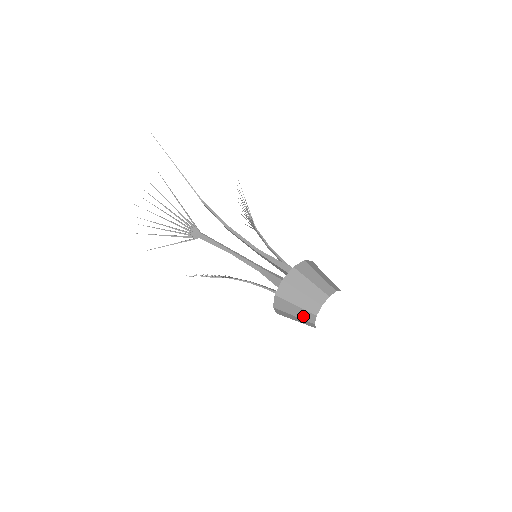
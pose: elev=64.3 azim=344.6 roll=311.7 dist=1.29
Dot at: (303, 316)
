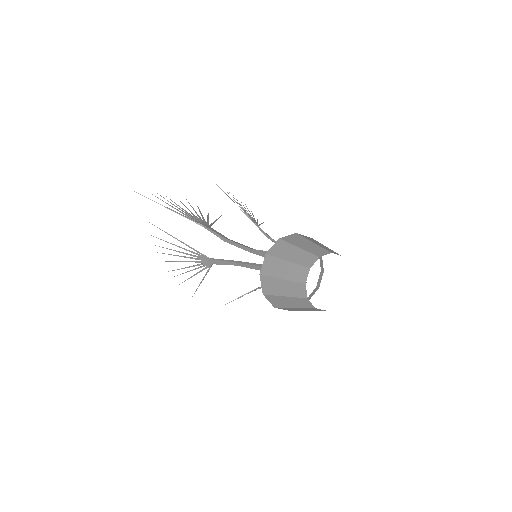
Dot at: (300, 304)
